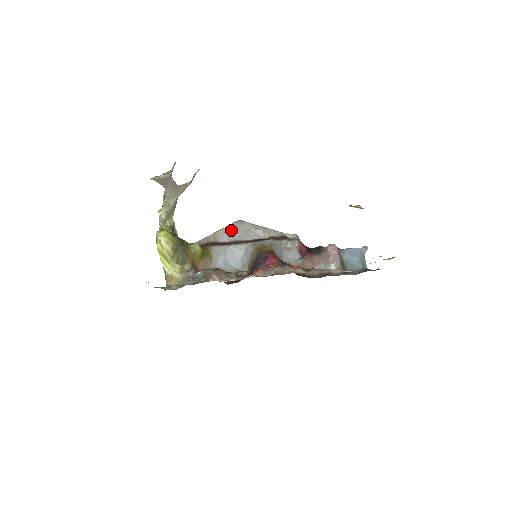
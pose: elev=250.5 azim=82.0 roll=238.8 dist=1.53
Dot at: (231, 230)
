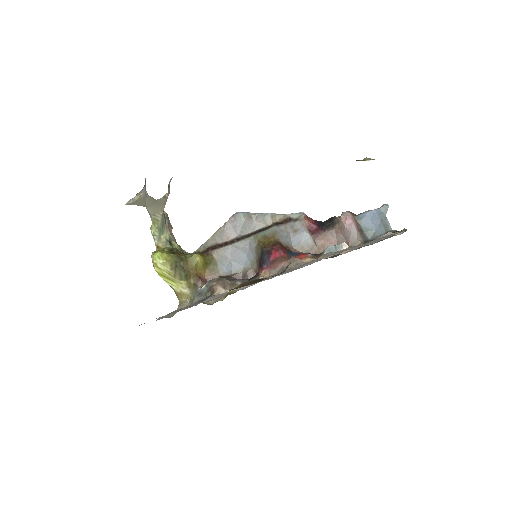
Dot at: (230, 227)
